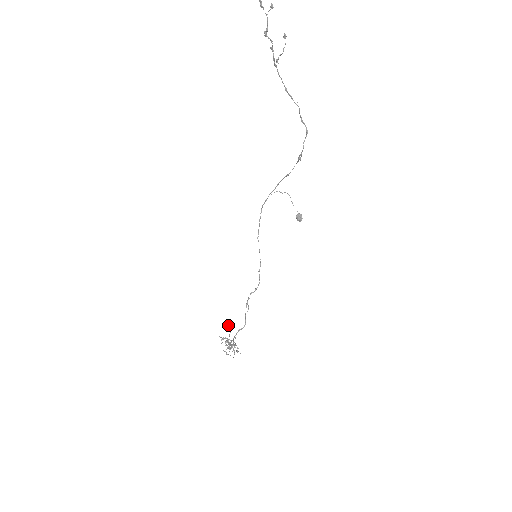
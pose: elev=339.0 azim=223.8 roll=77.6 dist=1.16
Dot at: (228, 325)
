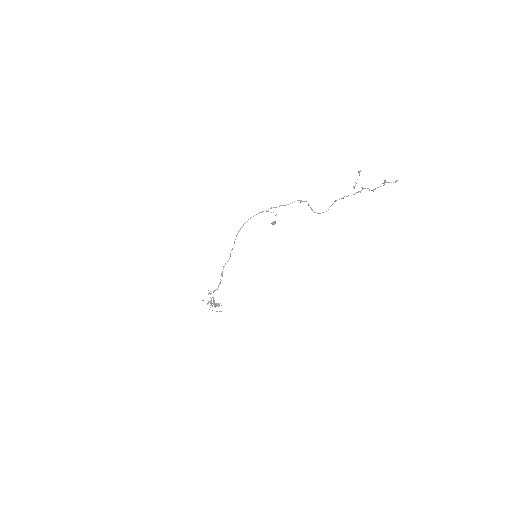
Dot at: occluded
